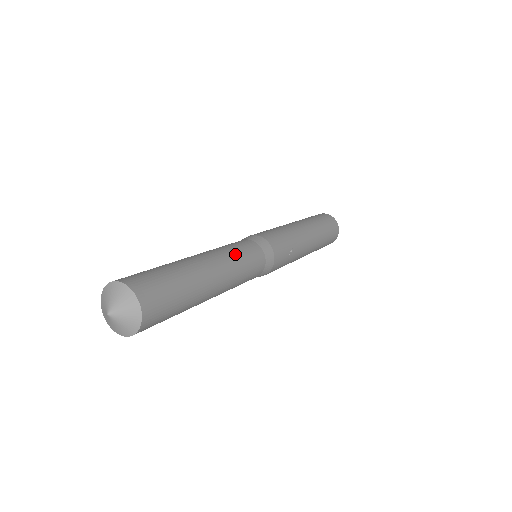
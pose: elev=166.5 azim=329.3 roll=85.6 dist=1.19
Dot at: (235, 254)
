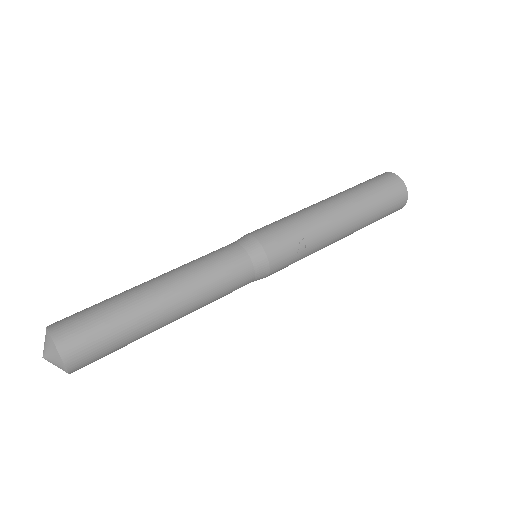
Dot at: (201, 268)
